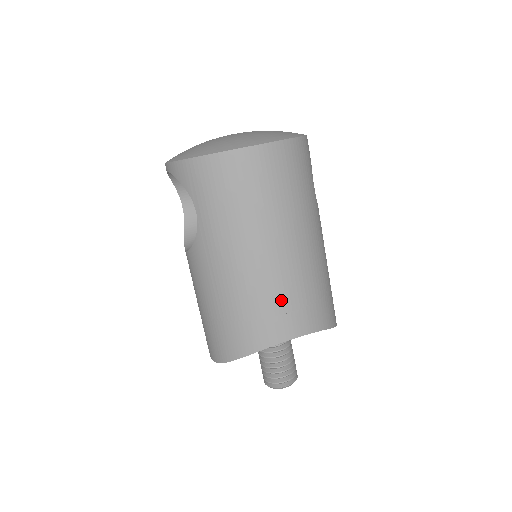
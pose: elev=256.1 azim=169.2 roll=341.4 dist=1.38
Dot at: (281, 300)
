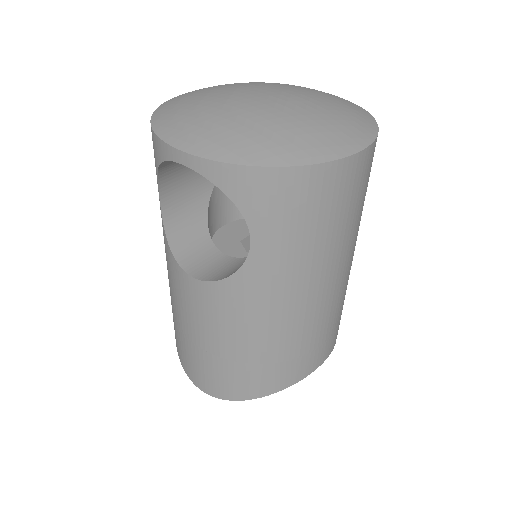
Dot at: (327, 330)
